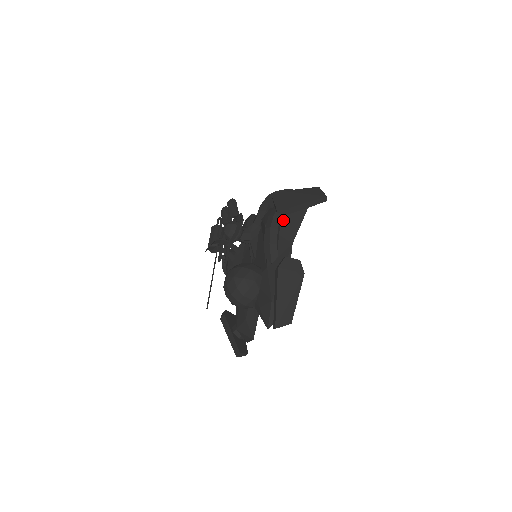
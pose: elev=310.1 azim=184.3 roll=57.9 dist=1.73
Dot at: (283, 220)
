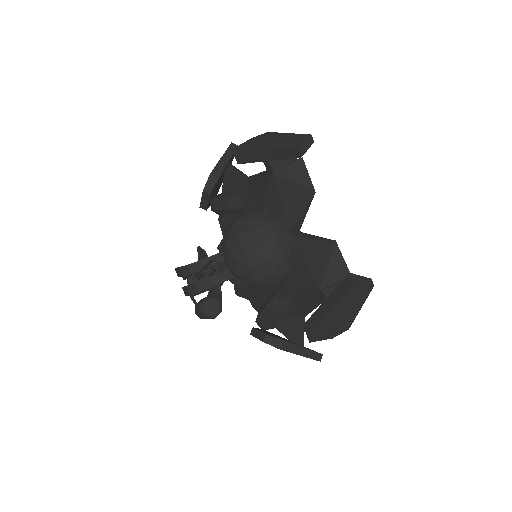
Dot at: occluded
